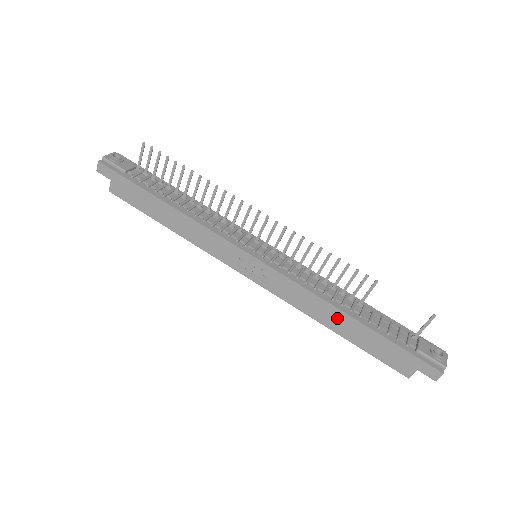
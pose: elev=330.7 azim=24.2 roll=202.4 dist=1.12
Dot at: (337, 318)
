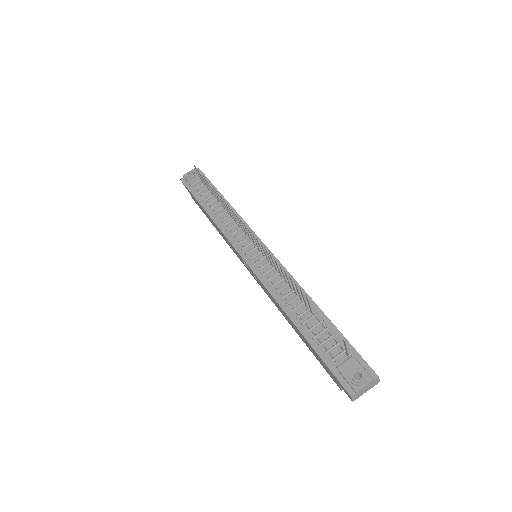
Dot at: (290, 321)
